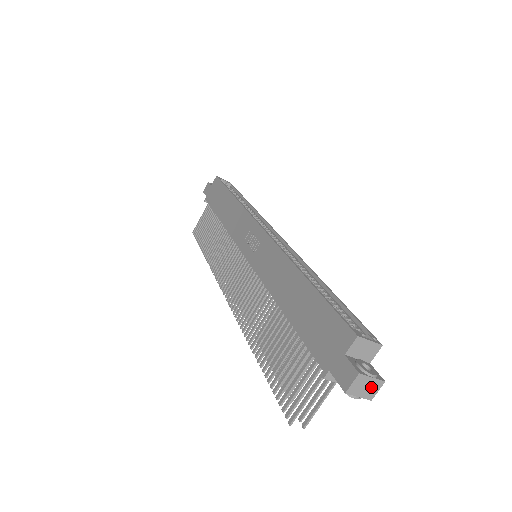
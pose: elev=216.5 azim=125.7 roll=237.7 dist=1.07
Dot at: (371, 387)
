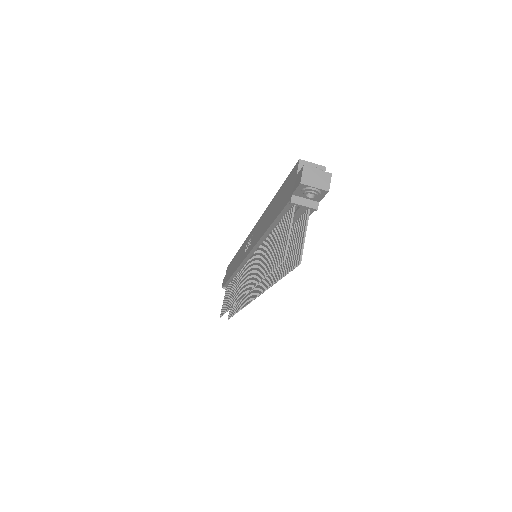
Dot at: (321, 179)
